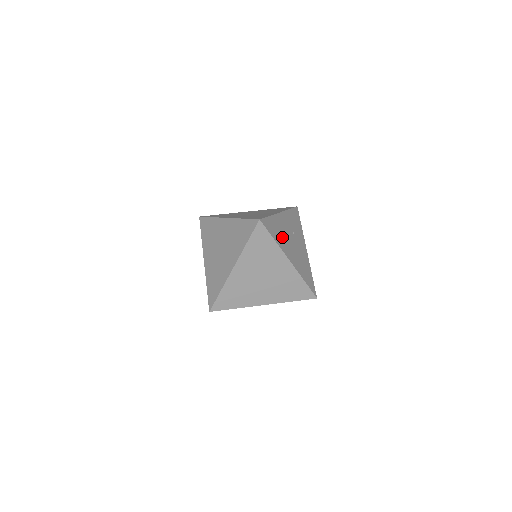
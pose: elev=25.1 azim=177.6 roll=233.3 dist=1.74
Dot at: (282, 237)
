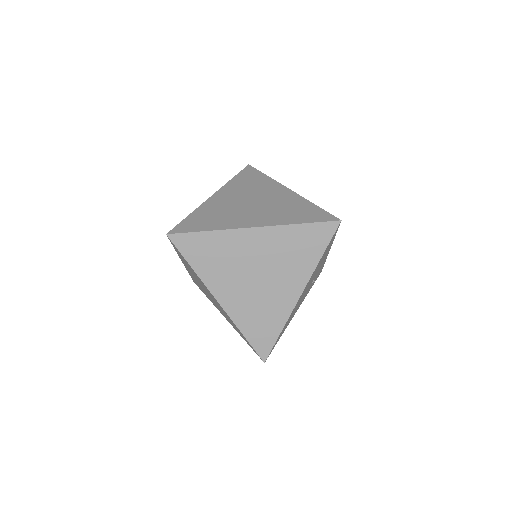
Dot at: occluded
